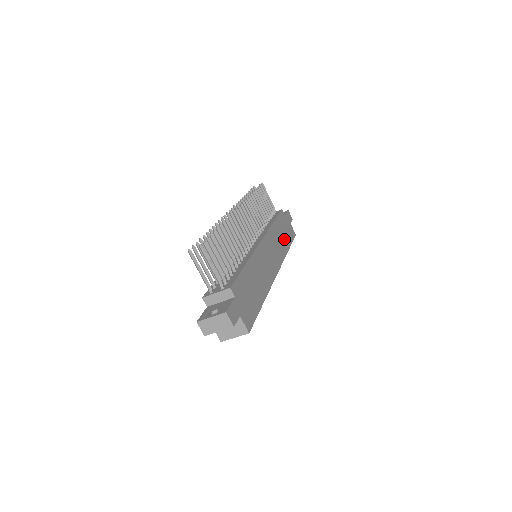
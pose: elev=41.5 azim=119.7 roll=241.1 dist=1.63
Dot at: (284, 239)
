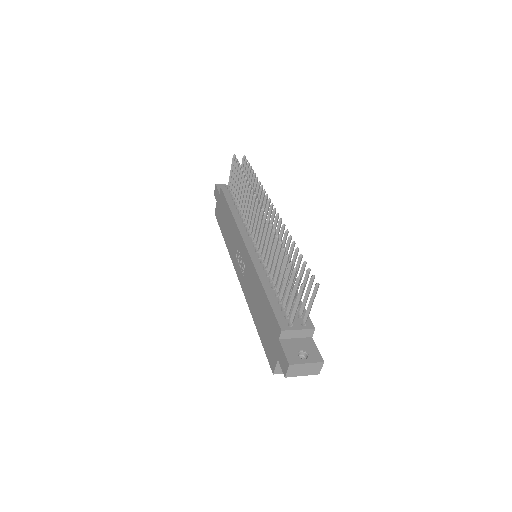
Dot at: occluded
